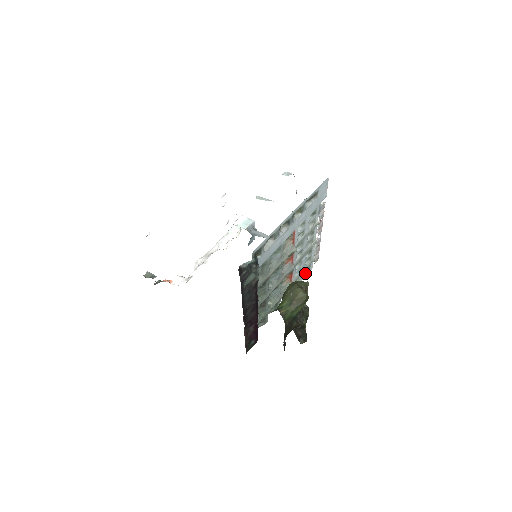
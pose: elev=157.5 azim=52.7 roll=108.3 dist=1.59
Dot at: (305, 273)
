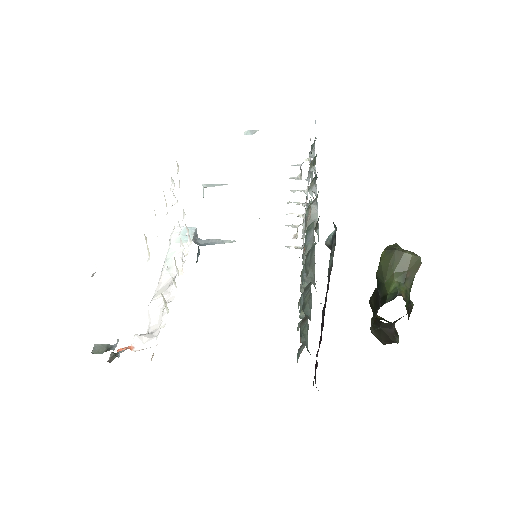
Dot at: occluded
